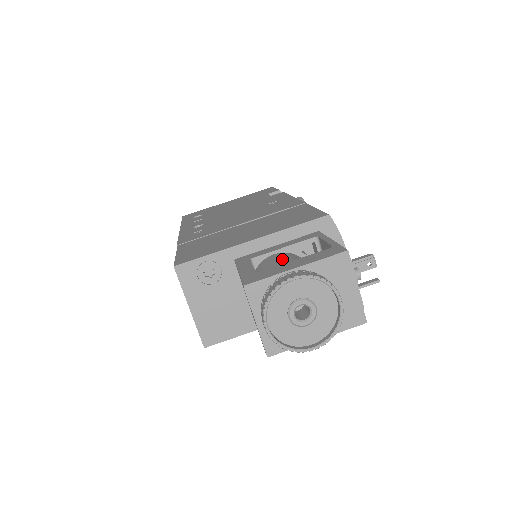
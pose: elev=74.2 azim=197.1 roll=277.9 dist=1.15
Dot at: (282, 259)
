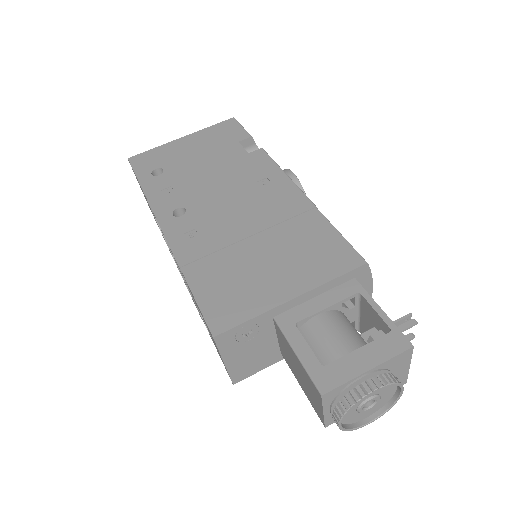
Dot at: (335, 333)
